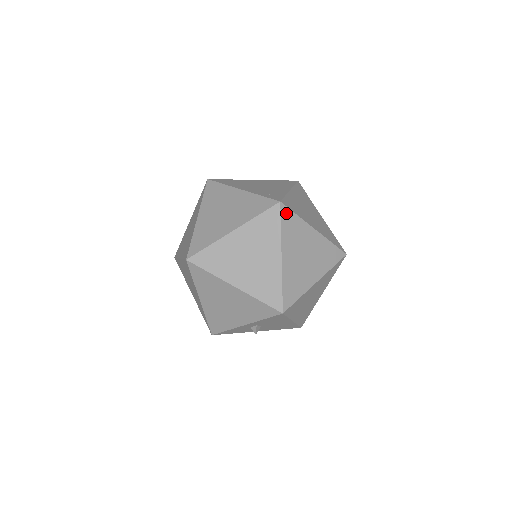
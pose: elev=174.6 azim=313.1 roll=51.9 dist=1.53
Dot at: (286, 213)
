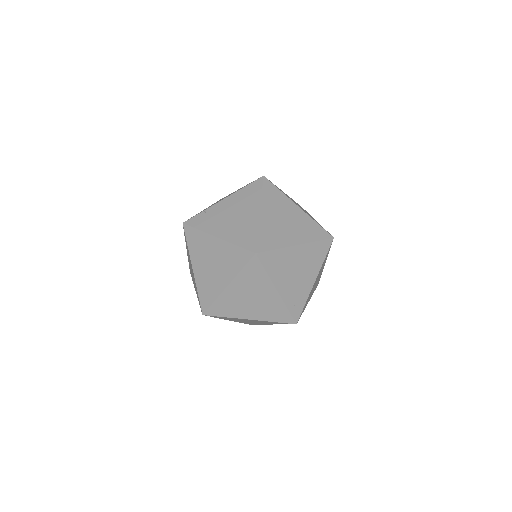
Dot at: occluded
